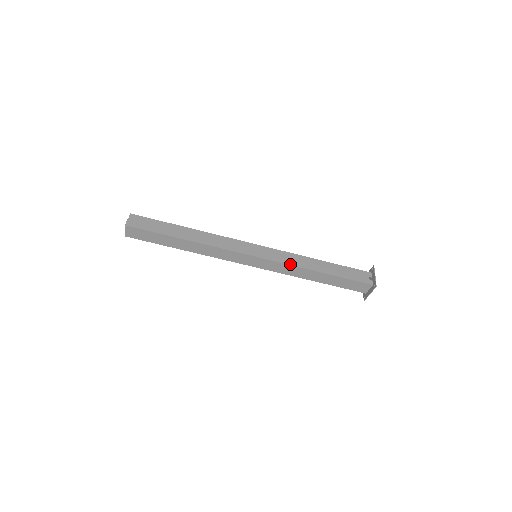
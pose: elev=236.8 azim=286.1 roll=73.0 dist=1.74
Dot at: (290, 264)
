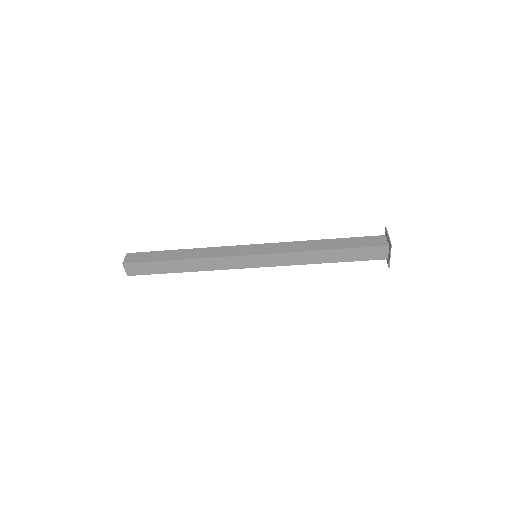
Dot at: (290, 251)
